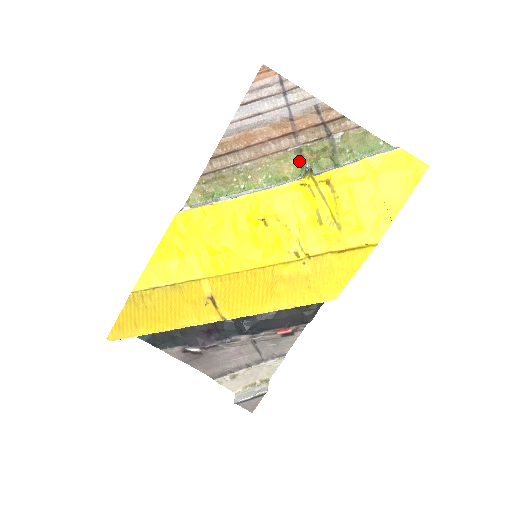
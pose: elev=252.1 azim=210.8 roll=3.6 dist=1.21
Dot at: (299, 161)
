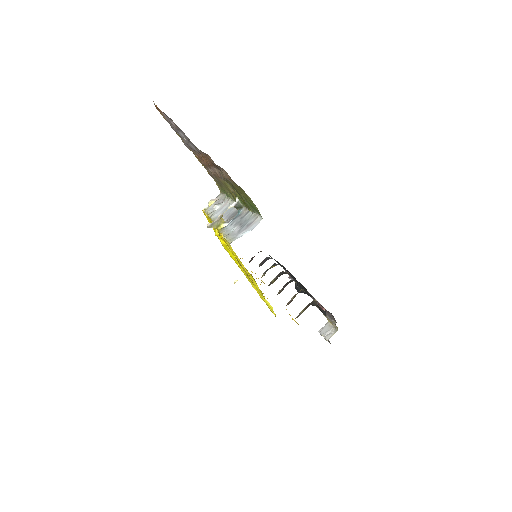
Dot at: (232, 191)
